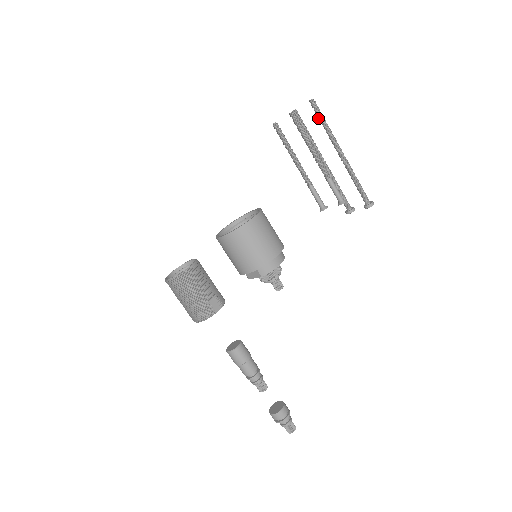
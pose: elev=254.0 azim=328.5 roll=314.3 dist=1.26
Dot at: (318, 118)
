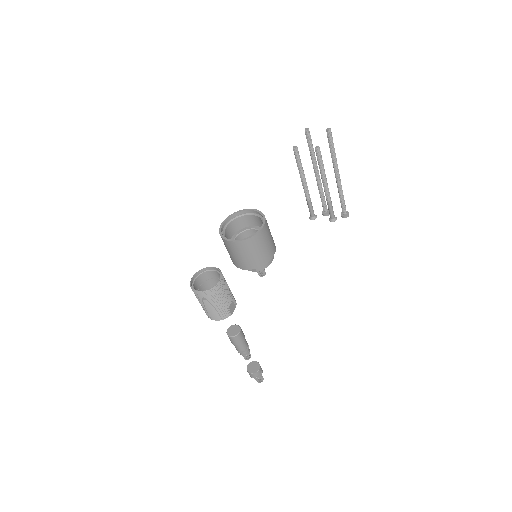
Dot at: (329, 145)
